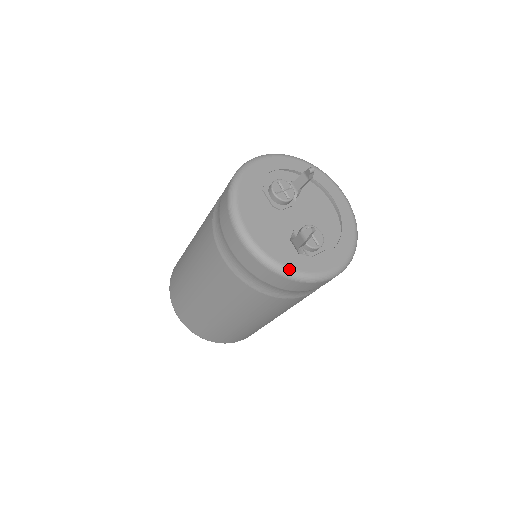
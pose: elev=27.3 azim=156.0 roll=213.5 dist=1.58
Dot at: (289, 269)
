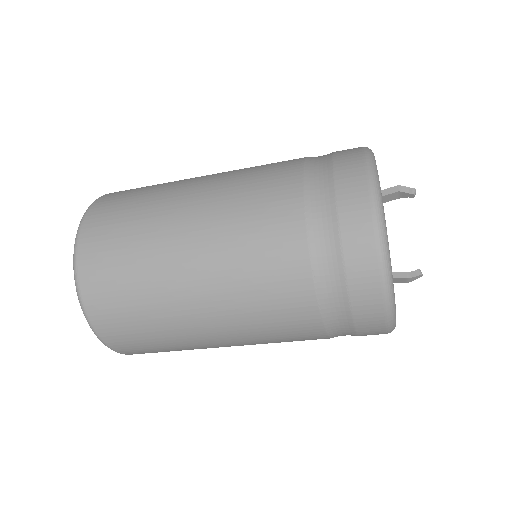
Dot at: occluded
